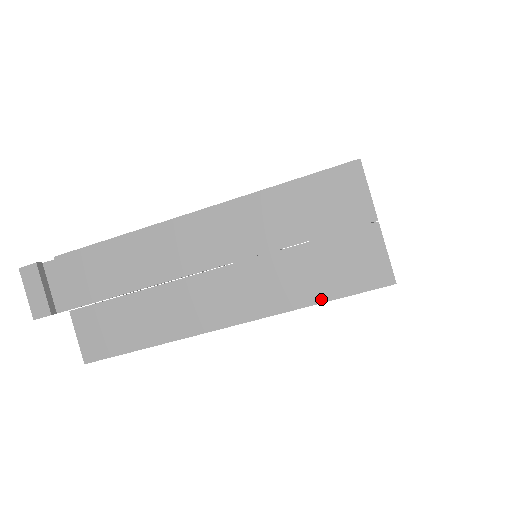
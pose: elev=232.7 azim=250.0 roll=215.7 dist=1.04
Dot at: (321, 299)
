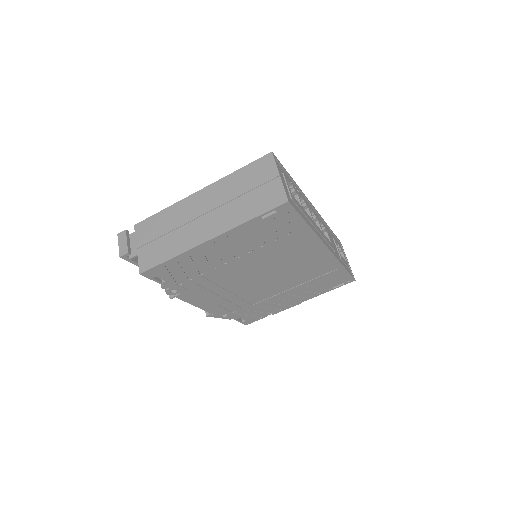
Dot at: (253, 216)
